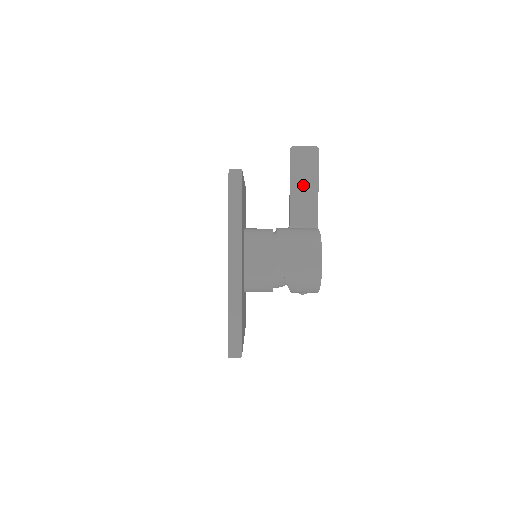
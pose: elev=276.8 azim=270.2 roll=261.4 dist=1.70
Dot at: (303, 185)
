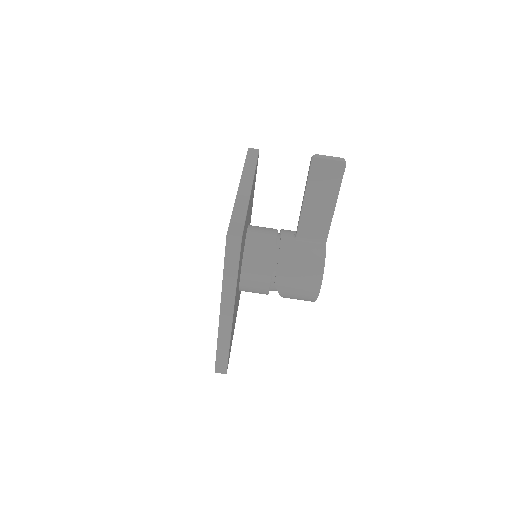
Dot at: (319, 201)
